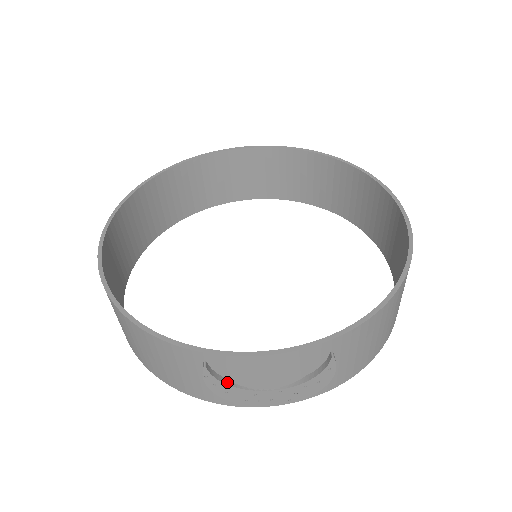
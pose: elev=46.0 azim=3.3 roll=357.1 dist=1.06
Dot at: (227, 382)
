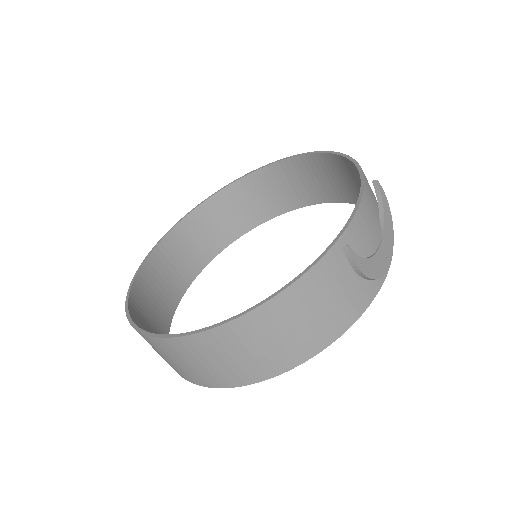
Dot at: (363, 258)
